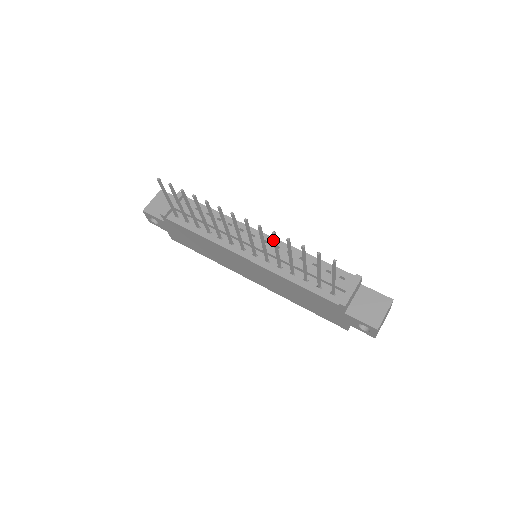
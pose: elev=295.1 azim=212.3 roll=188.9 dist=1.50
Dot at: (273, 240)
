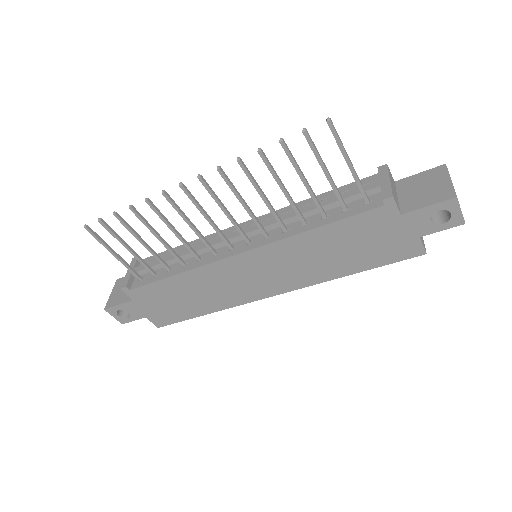
Dot at: occluded
